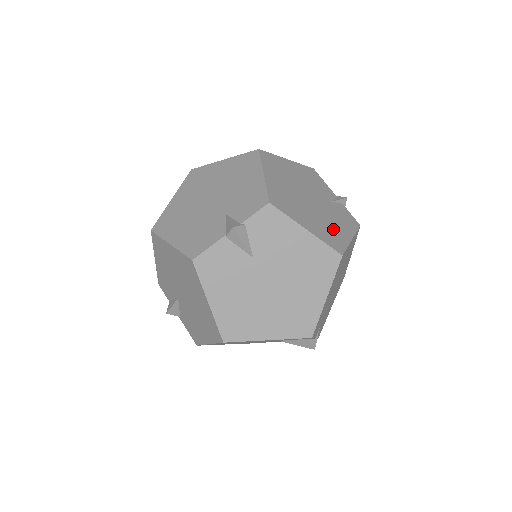
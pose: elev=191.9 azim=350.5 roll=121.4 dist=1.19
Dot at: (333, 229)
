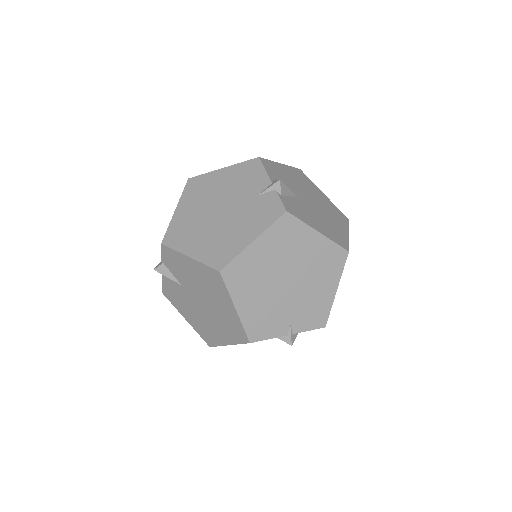
Dot at: (229, 239)
